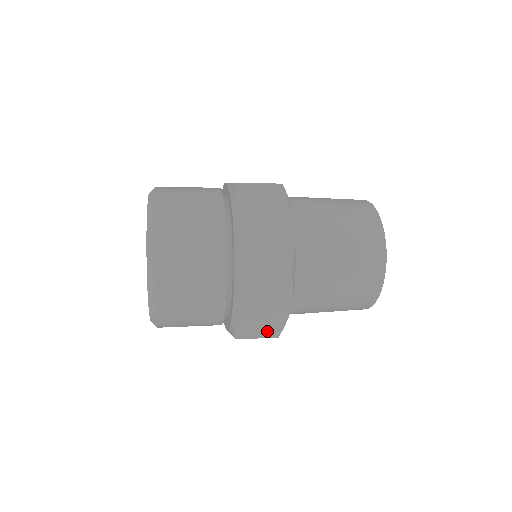
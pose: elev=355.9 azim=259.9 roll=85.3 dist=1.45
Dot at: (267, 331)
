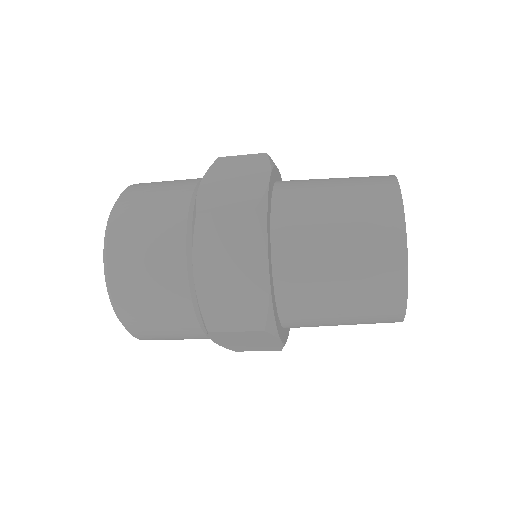
Dot at: (246, 318)
